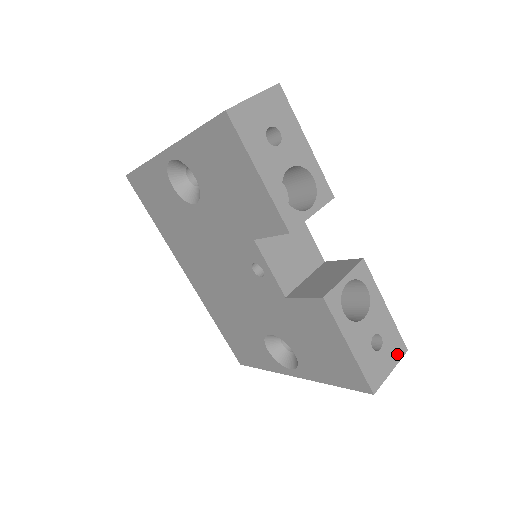
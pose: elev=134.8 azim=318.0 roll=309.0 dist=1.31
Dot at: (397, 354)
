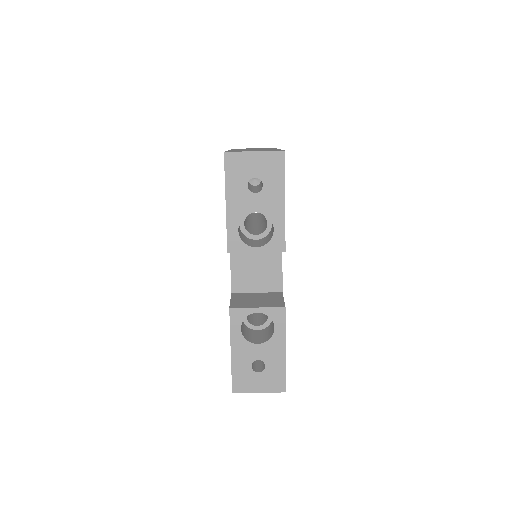
Dot at: (273, 387)
